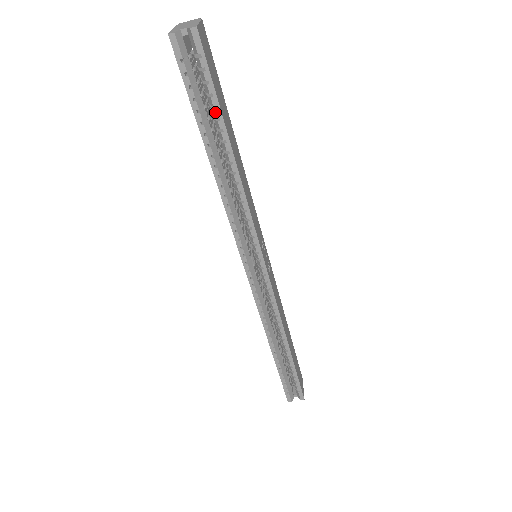
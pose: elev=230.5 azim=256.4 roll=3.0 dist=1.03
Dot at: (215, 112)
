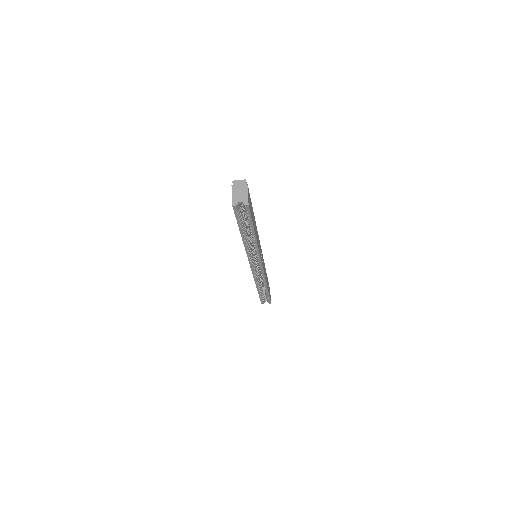
Dot at: (250, 226)
